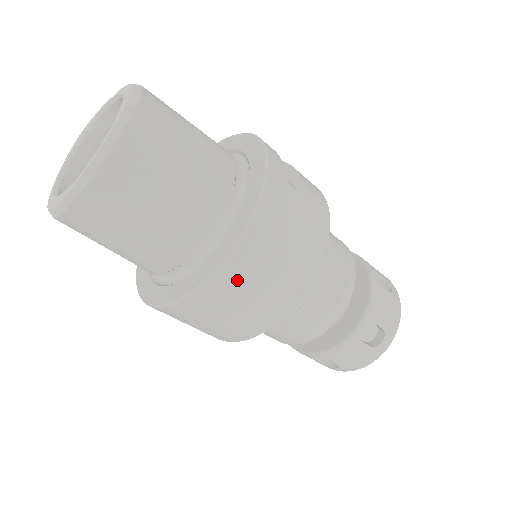
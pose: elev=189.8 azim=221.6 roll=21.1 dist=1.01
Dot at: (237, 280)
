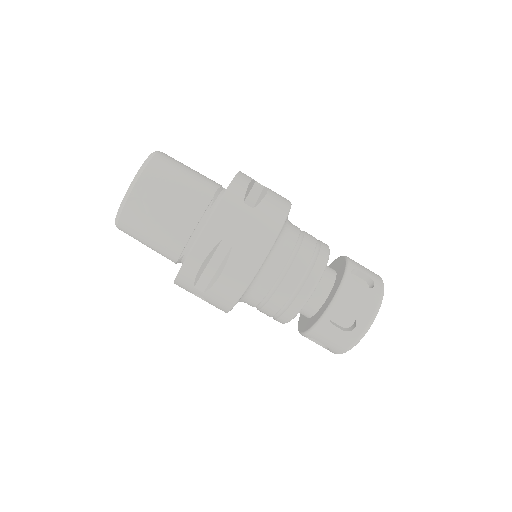
Dot at: (208, 265)
